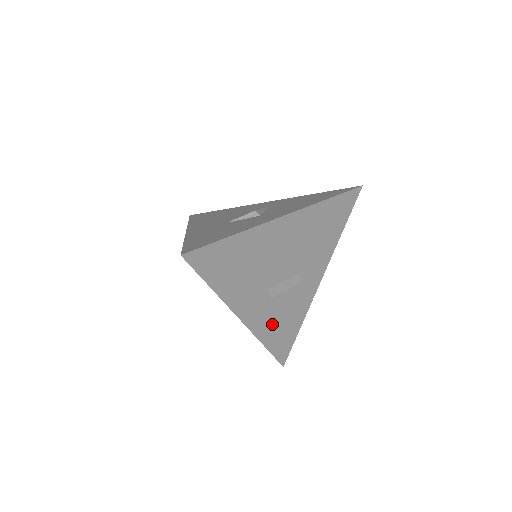
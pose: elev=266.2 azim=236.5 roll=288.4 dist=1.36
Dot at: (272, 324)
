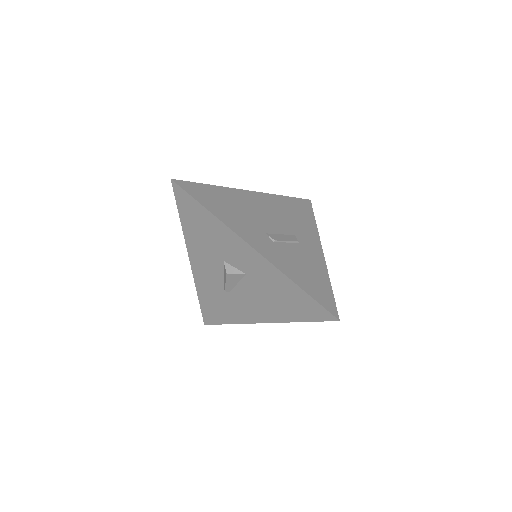
Dot at: (292, 267)
